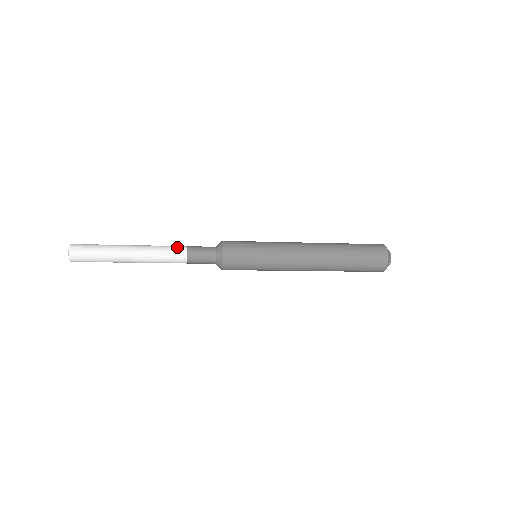
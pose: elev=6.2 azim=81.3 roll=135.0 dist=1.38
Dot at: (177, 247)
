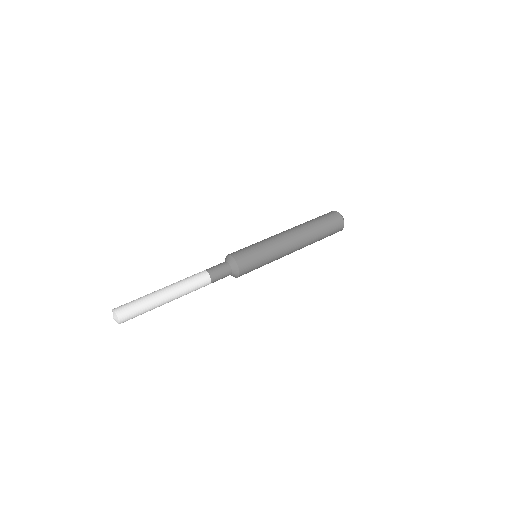
Dot at: (198, 274)
